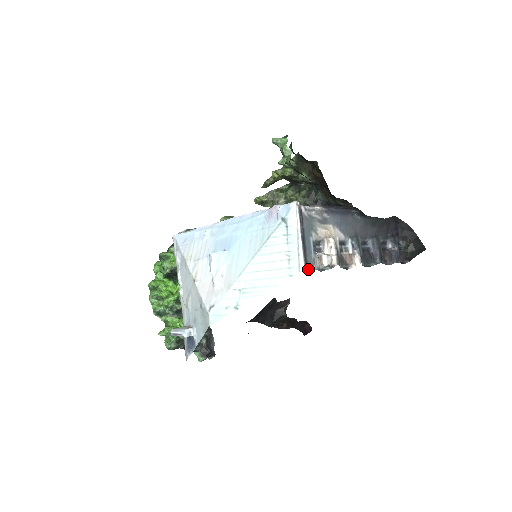
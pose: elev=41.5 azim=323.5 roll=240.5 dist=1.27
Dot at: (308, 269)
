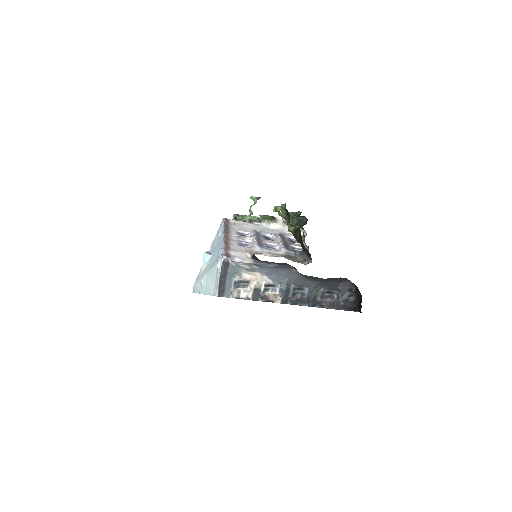
Dot at: (223, 296)
